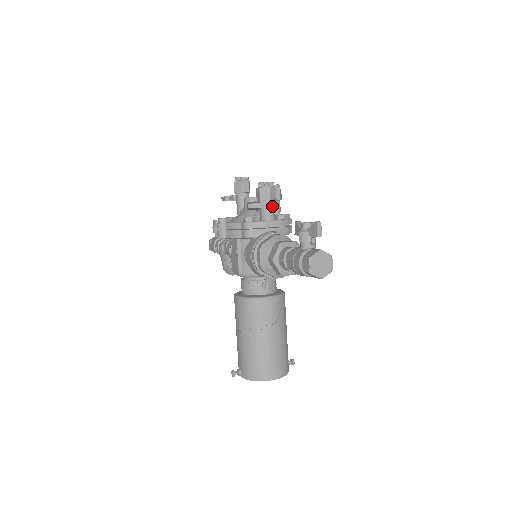
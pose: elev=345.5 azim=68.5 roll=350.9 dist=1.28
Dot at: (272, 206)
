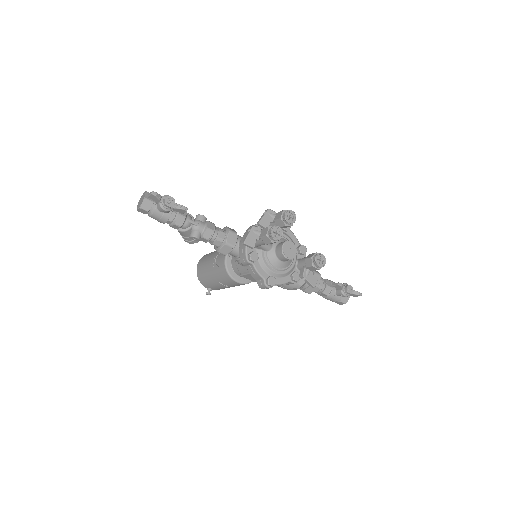
Dot at: occluded
